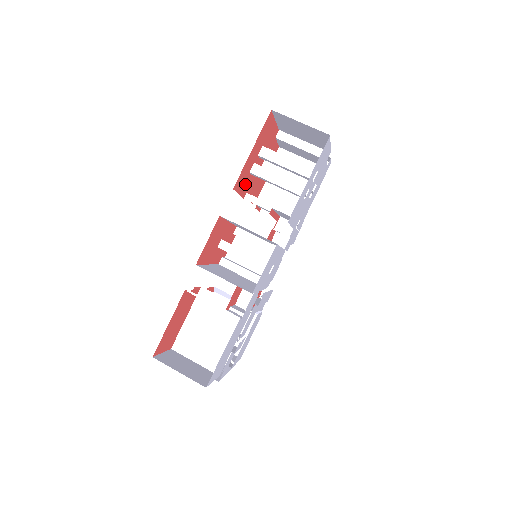
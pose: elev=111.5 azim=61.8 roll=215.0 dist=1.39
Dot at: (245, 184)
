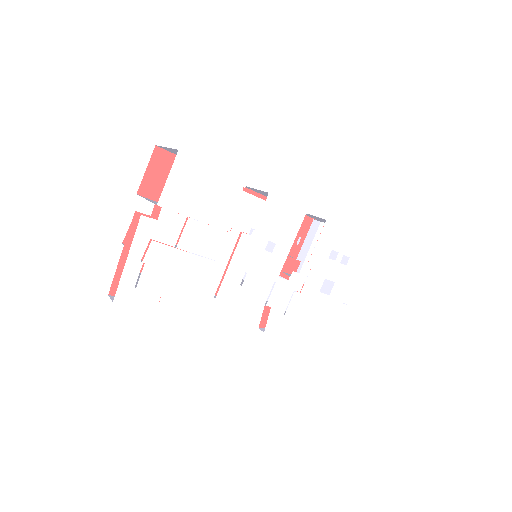
Dot at: occluded
